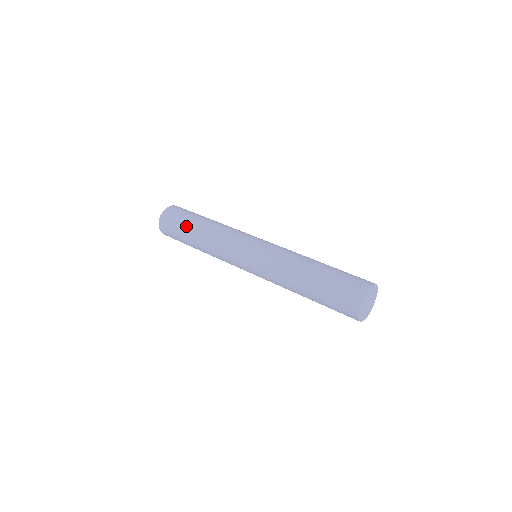
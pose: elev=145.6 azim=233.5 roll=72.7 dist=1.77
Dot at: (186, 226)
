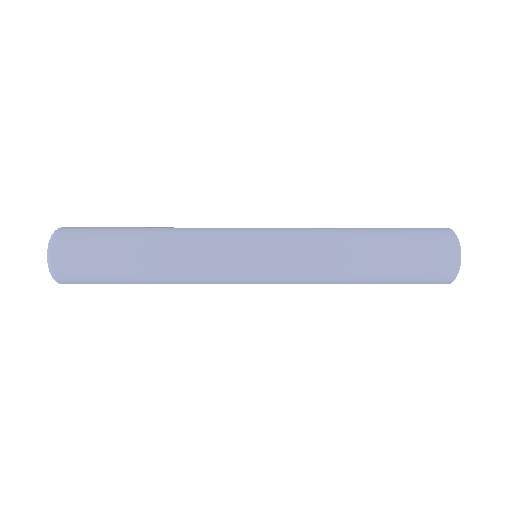
Dot at: (124, 227)
